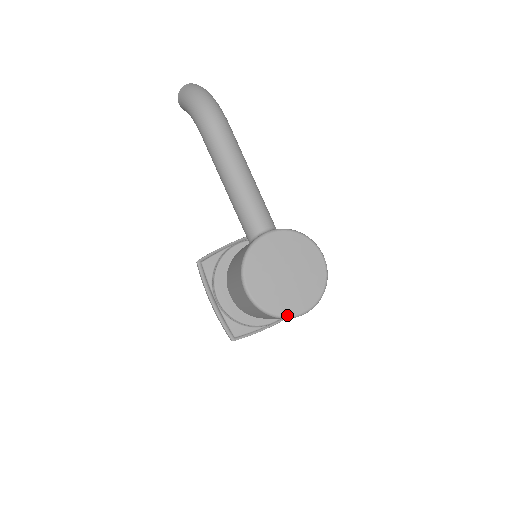
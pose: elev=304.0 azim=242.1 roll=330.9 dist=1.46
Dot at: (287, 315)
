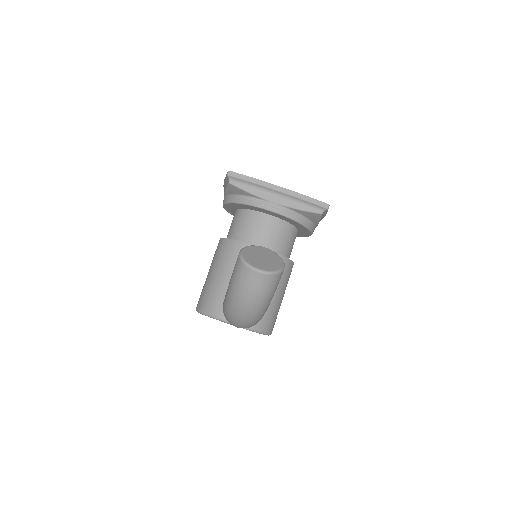
Dot at: occluded
